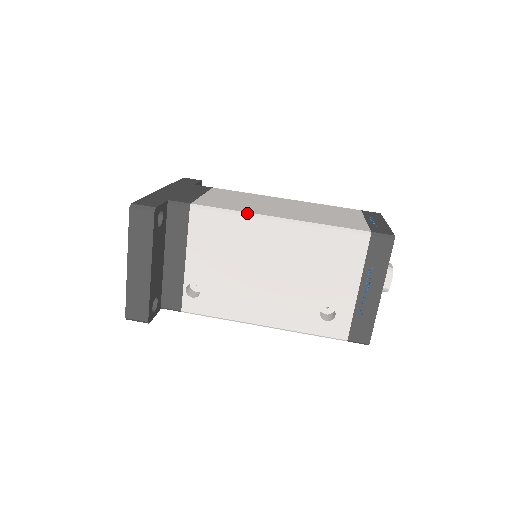
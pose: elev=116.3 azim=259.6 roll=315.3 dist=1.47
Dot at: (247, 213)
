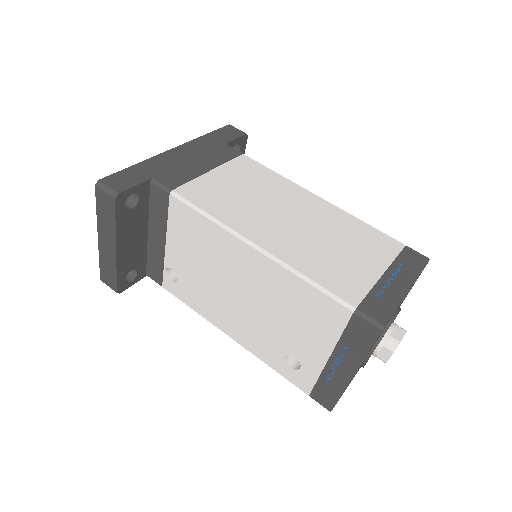
Dot at: (223, 225)
